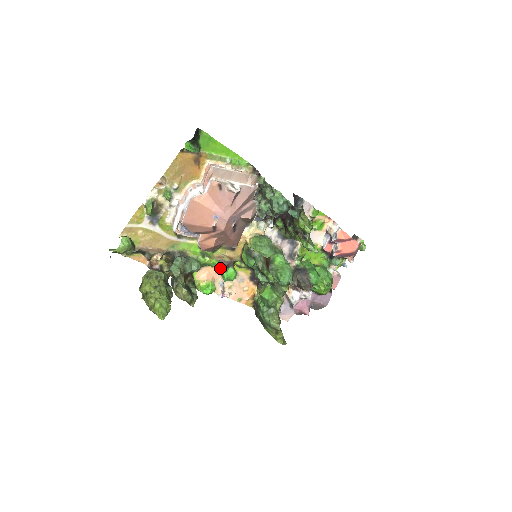
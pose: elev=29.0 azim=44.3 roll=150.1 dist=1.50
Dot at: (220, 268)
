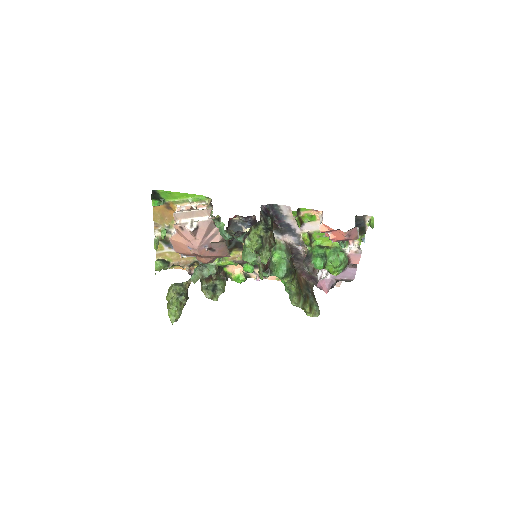
Dot at: (240, 264)
